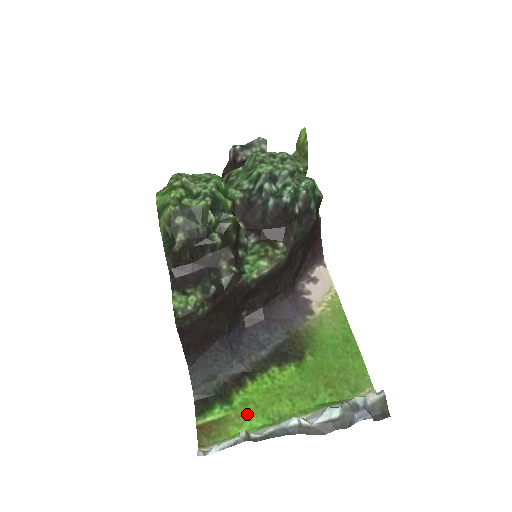
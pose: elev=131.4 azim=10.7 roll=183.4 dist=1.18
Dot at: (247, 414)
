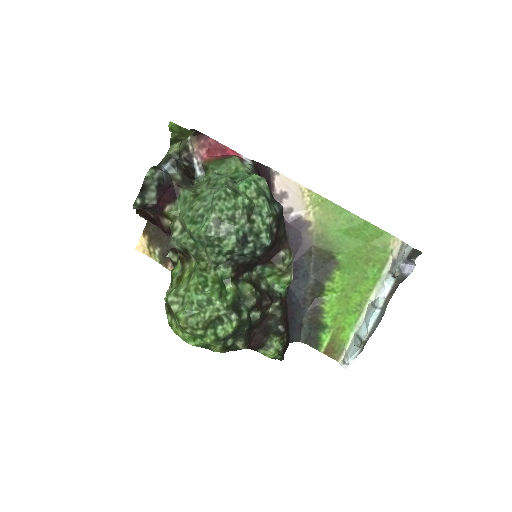
Dot at: (341, 322)
